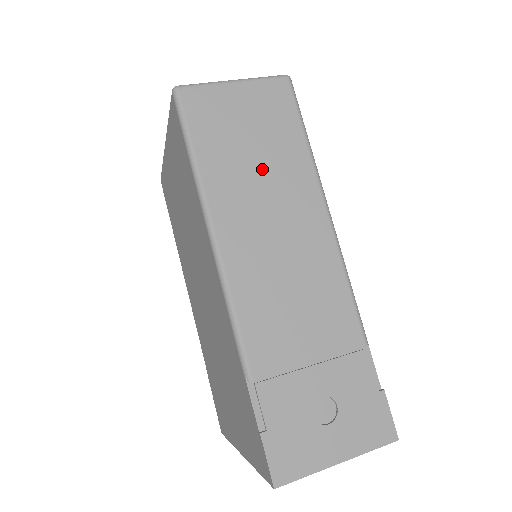
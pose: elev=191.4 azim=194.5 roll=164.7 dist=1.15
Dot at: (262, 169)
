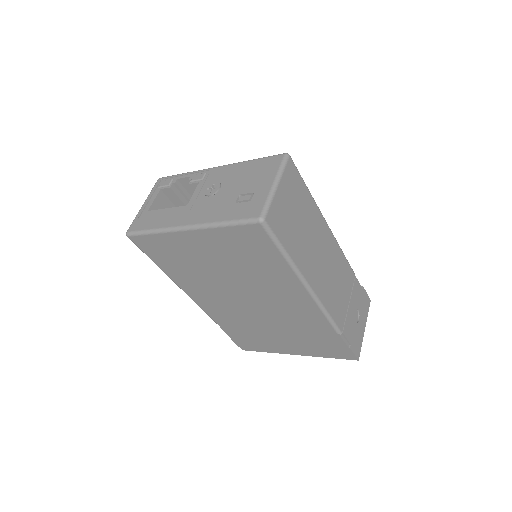
Dot at: (306, 230)
